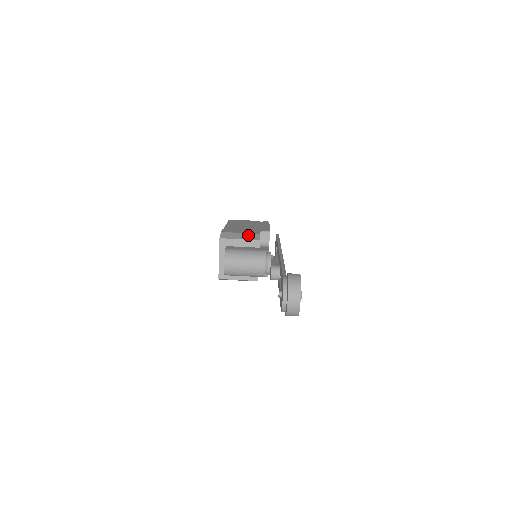
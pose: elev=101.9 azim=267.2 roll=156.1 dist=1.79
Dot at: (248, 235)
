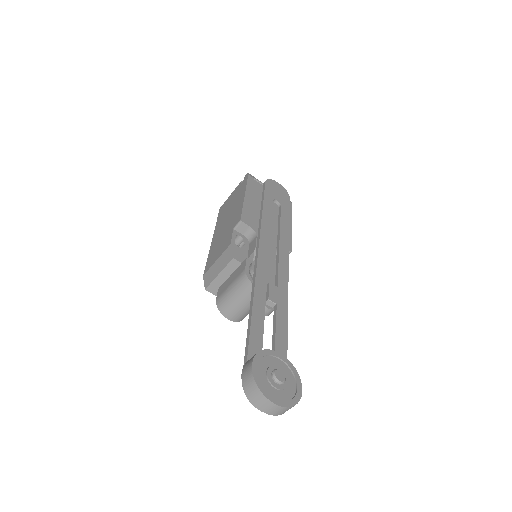
Dot at: (222, 259)
